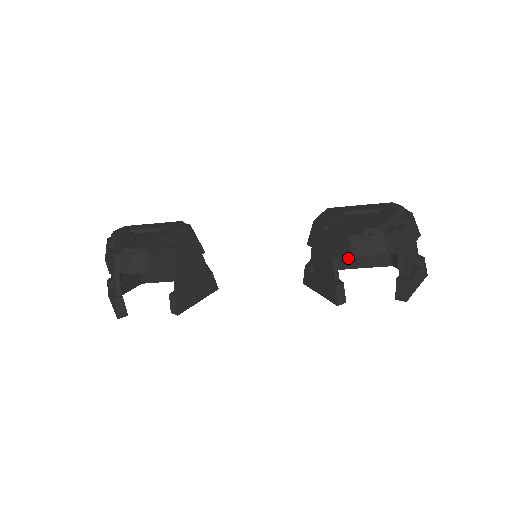
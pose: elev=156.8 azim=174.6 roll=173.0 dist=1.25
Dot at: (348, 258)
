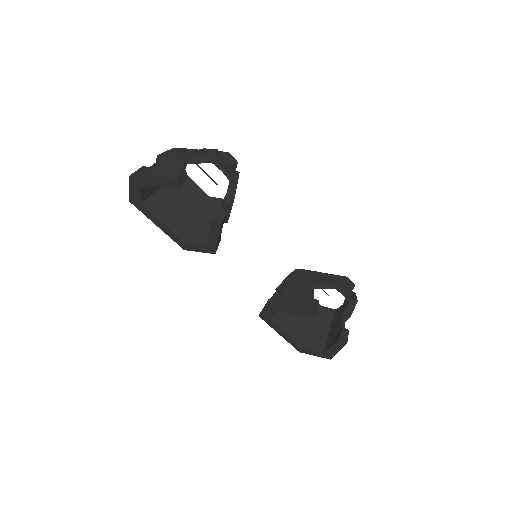
Dot at: (286, 318)
